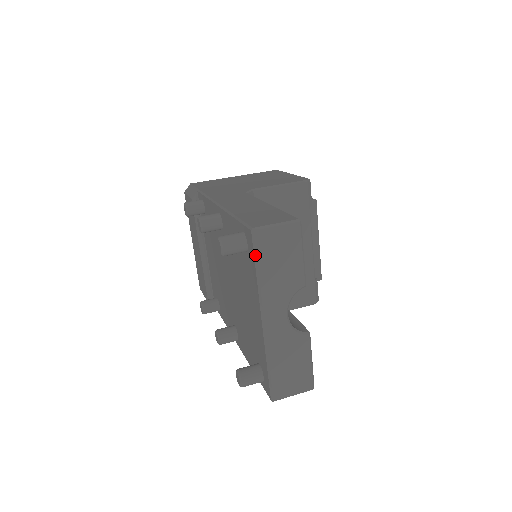
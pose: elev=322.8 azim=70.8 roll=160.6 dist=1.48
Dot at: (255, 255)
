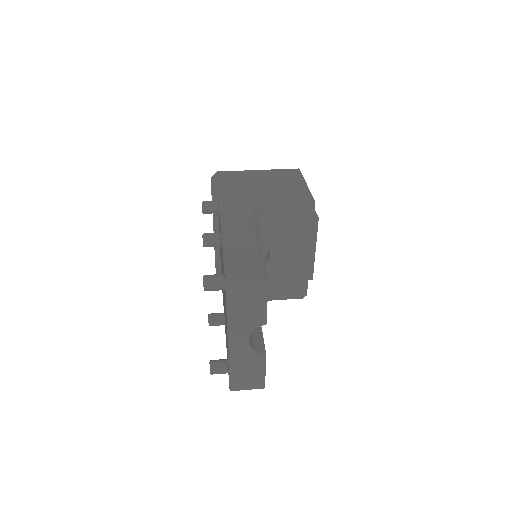
Dot at: (227, 300)
